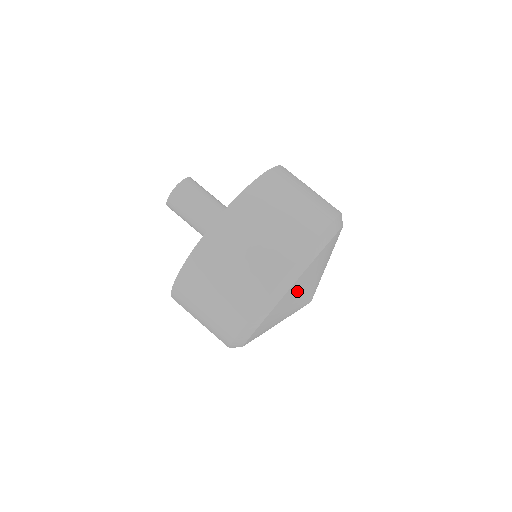
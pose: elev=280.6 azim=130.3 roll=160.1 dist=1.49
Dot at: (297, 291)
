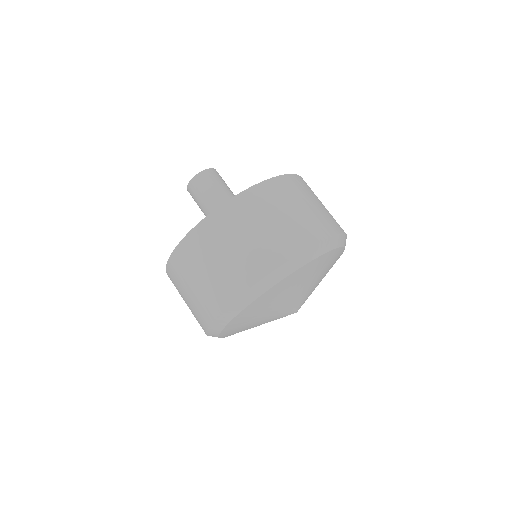
Dot at: (281, 293)
